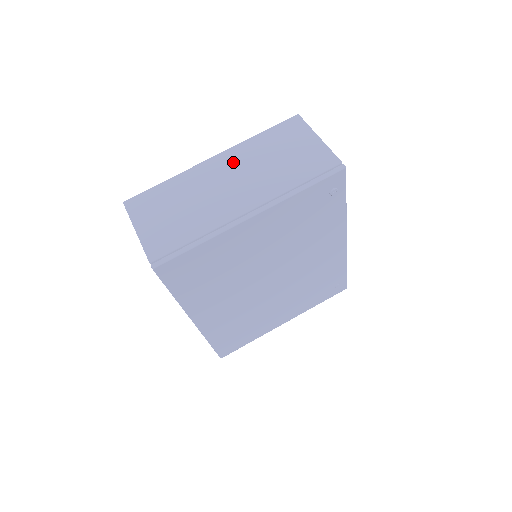
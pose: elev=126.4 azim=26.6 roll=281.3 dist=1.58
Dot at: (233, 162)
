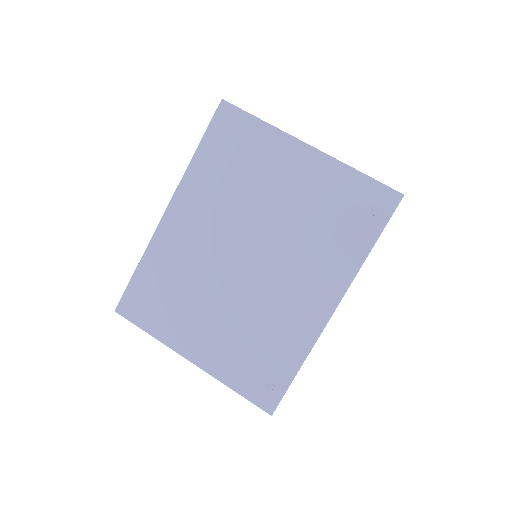
Dot at: occluded
